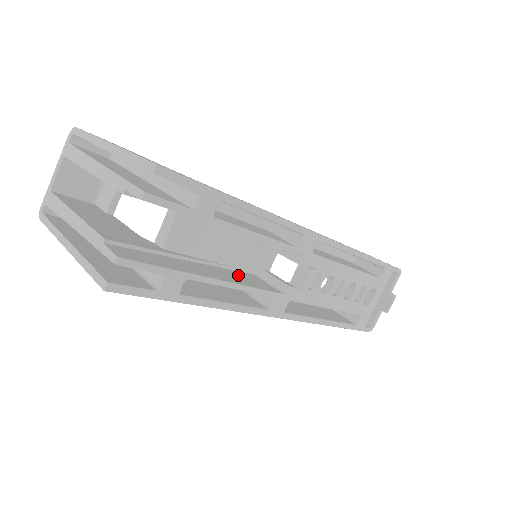
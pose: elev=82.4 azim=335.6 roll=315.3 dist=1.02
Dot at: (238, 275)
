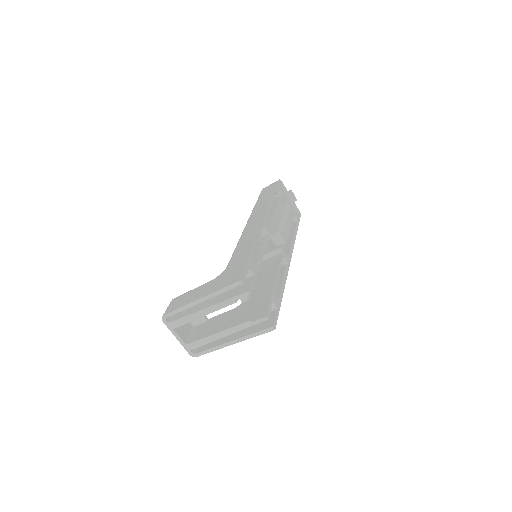
Dot at: (266, 270)
